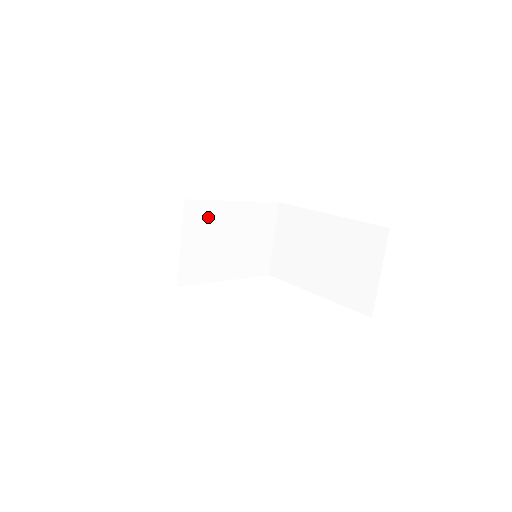
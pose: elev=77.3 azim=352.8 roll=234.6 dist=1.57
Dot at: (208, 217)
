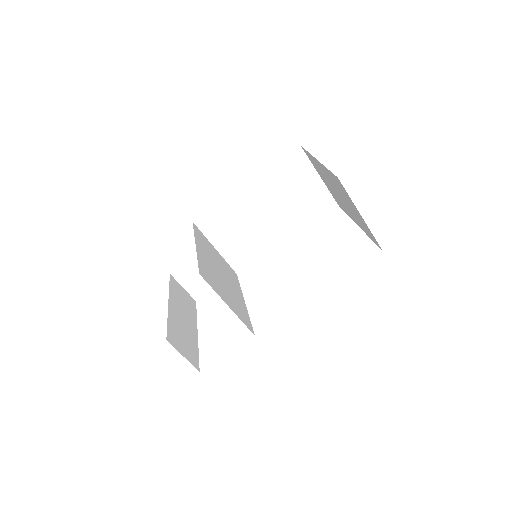
Dot at: (208, 272)
